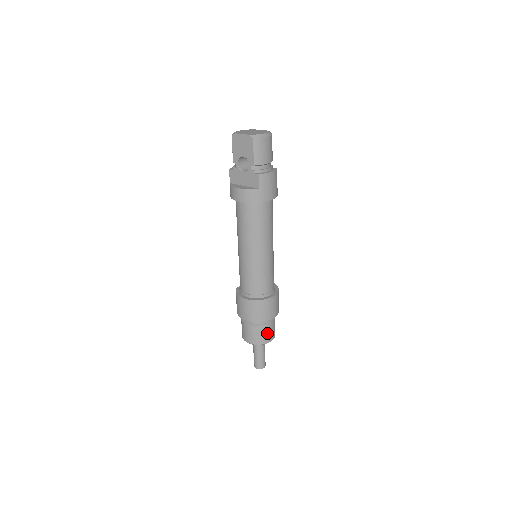
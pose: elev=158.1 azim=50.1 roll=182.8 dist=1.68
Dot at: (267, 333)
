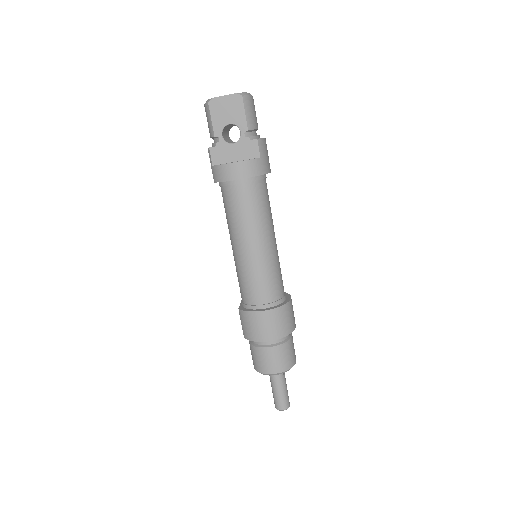
Dot at: (292, 351)
